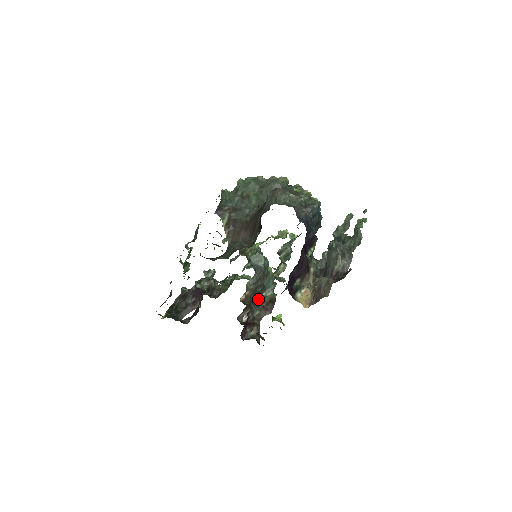
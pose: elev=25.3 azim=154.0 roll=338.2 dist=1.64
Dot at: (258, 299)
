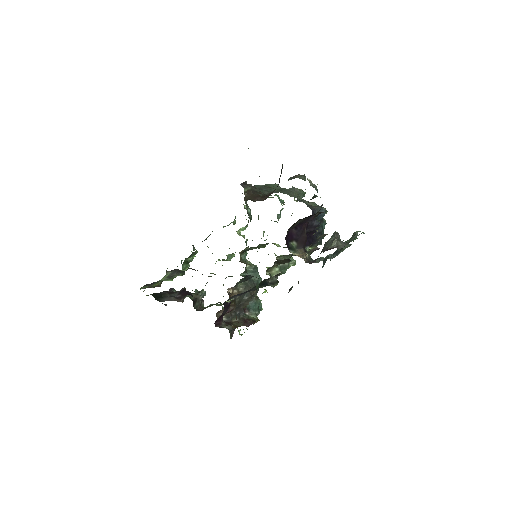
Dot at: (241, 310)
